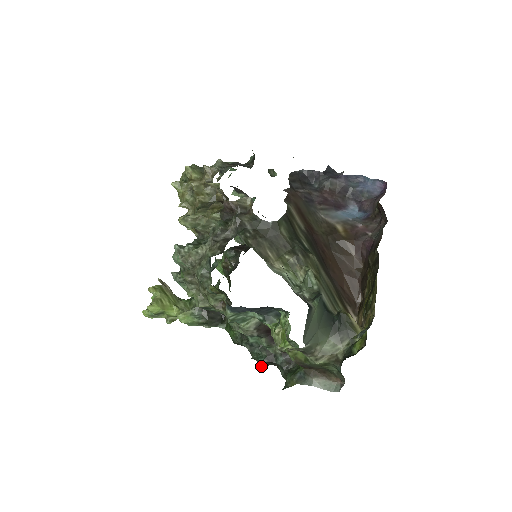
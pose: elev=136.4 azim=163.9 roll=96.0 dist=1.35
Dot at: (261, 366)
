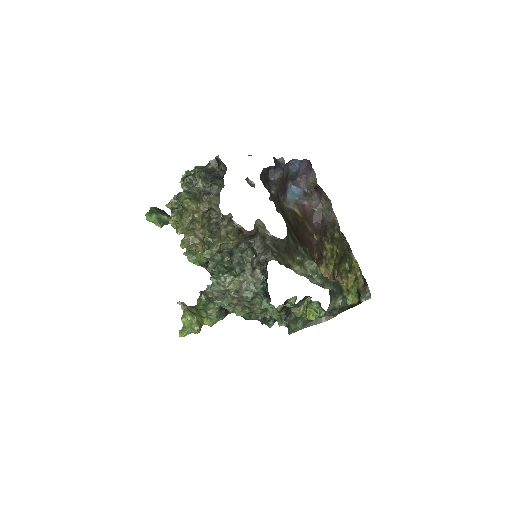
Dot at: occluded
